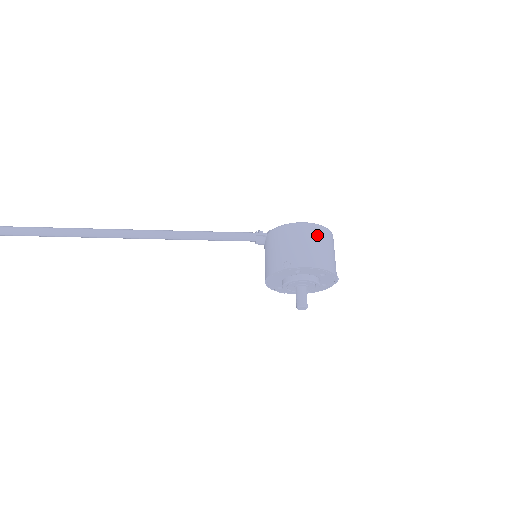
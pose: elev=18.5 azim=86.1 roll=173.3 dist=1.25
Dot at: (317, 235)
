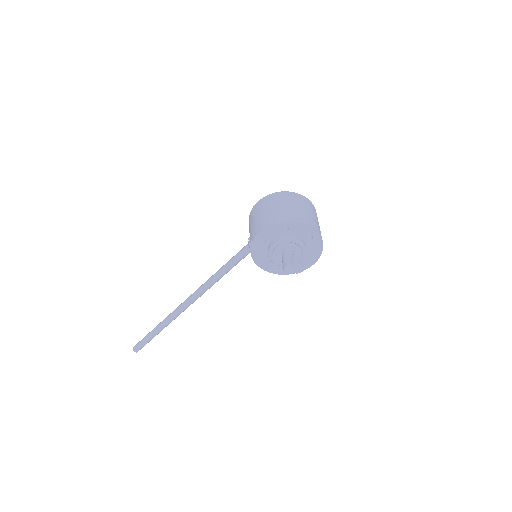
Dot at: (267, 203)
